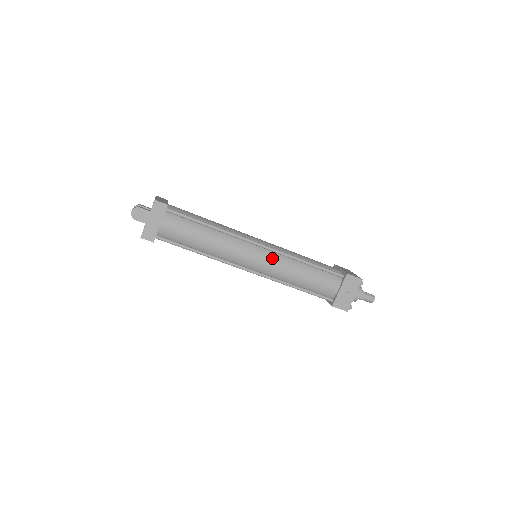
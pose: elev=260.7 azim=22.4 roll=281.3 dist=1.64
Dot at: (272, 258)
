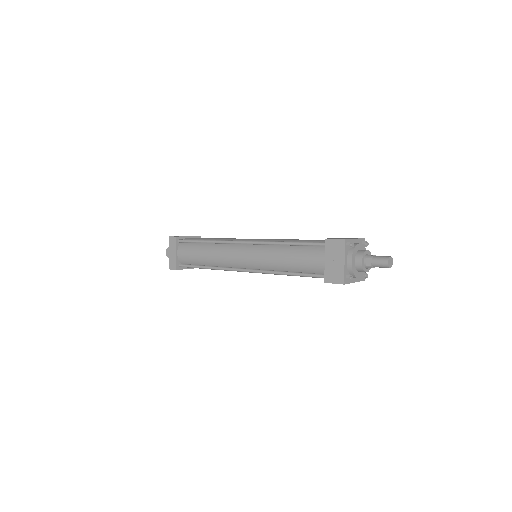
Dot at: (255, 251)
